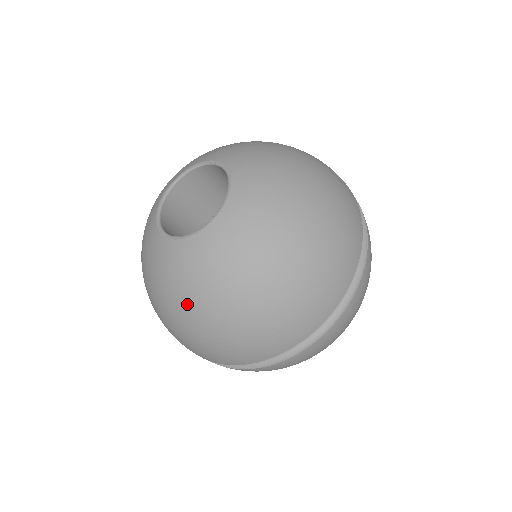
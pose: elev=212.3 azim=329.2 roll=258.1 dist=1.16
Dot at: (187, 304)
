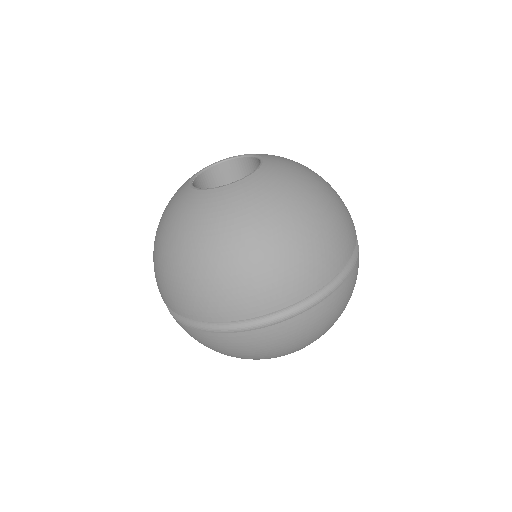
Dot at: (244, 232)
